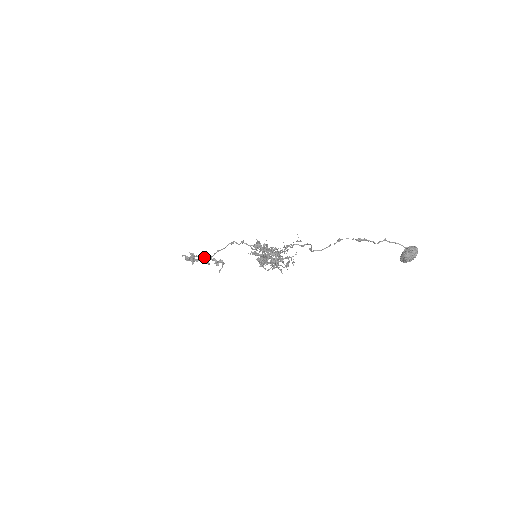
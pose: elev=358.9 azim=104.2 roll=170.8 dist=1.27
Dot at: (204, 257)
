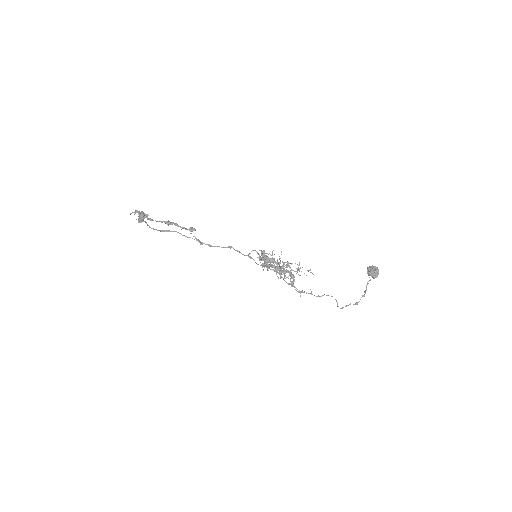
Dot at: occluded
